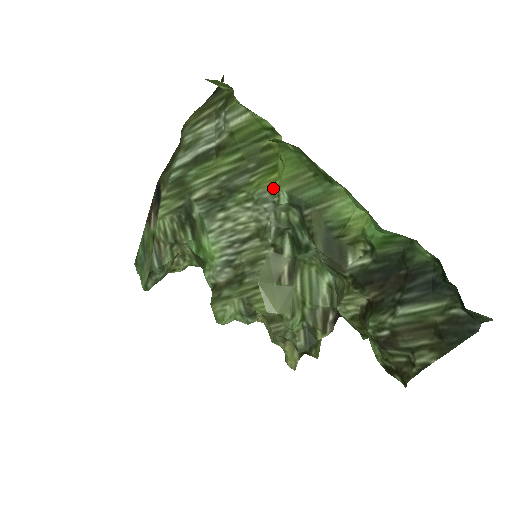
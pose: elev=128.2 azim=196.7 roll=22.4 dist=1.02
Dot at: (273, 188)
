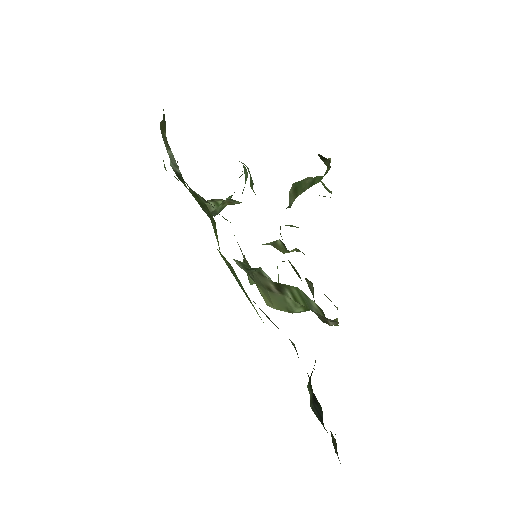
Dot at: occluded
